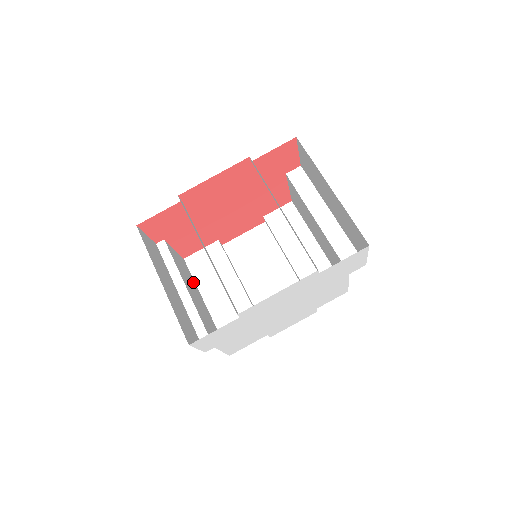
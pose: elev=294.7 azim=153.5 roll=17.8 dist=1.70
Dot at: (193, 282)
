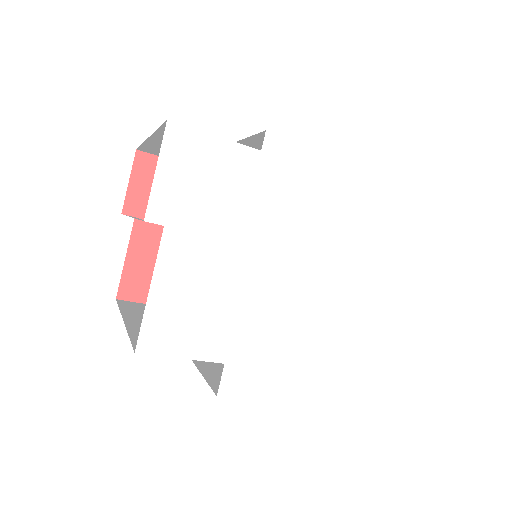
Dot at: occluded
